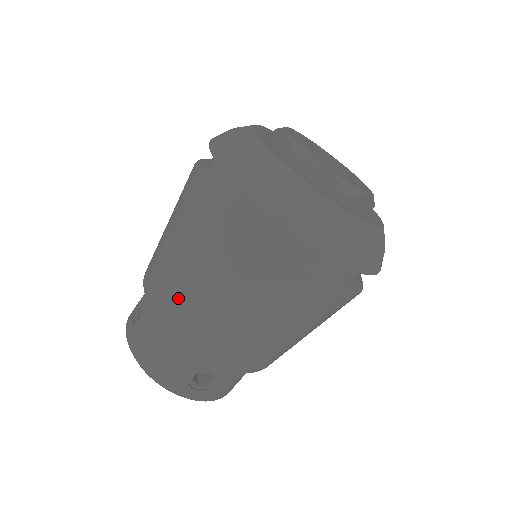
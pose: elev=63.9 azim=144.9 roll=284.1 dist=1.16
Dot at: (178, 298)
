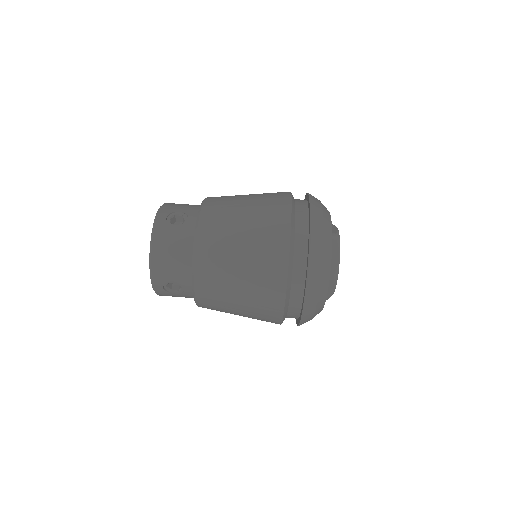
Dot at: occluded
